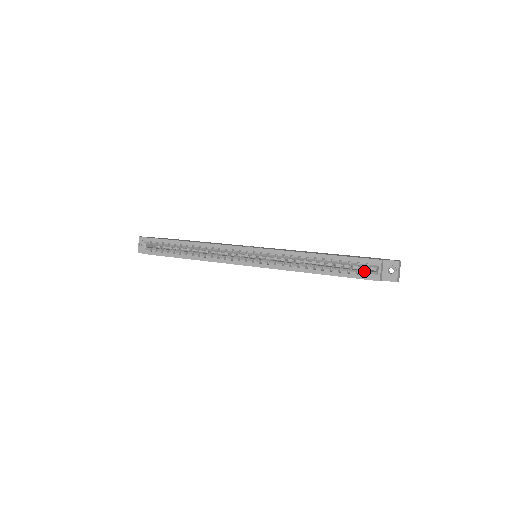
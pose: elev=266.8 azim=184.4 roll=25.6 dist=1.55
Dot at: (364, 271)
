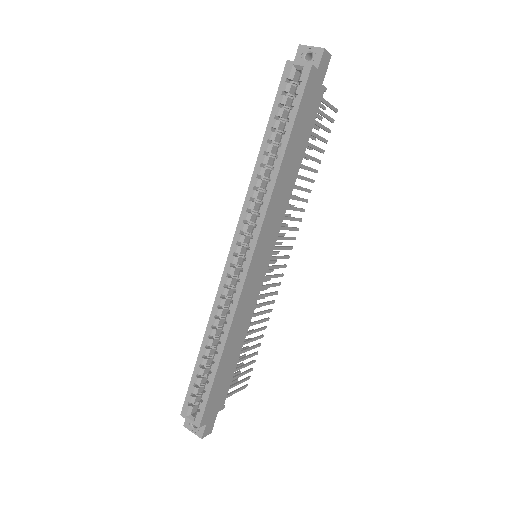
Dot at: (296, 87)
